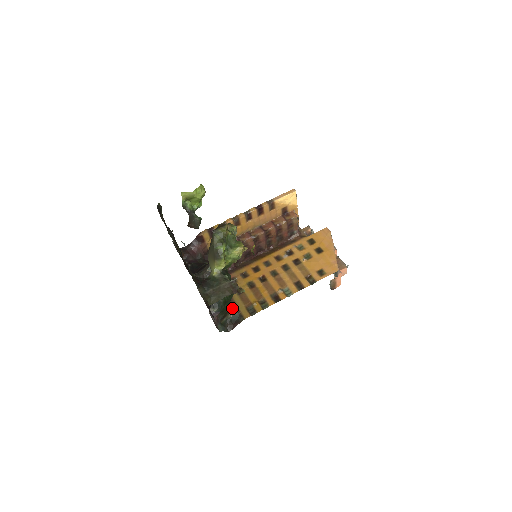
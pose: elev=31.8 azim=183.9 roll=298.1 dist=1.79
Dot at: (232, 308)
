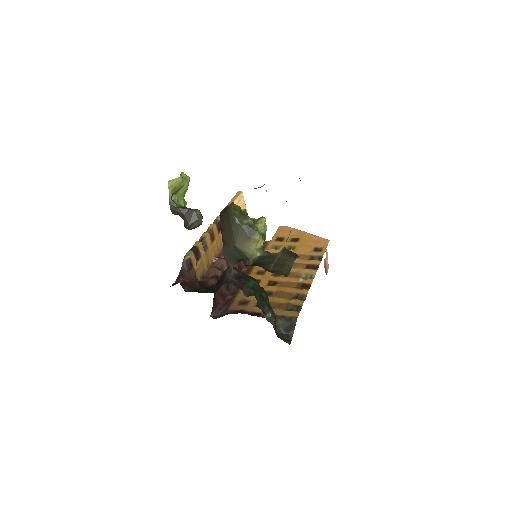
Dot at: occluded
